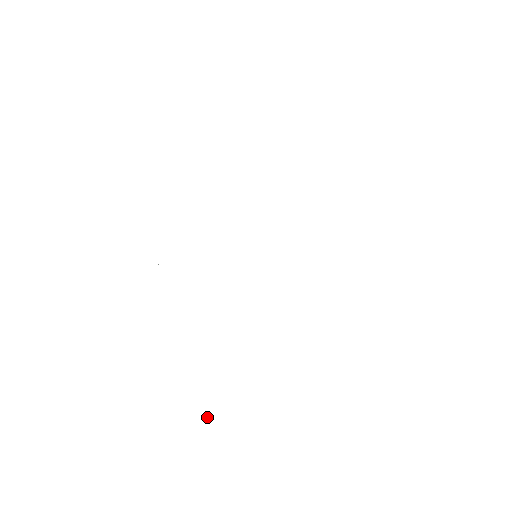
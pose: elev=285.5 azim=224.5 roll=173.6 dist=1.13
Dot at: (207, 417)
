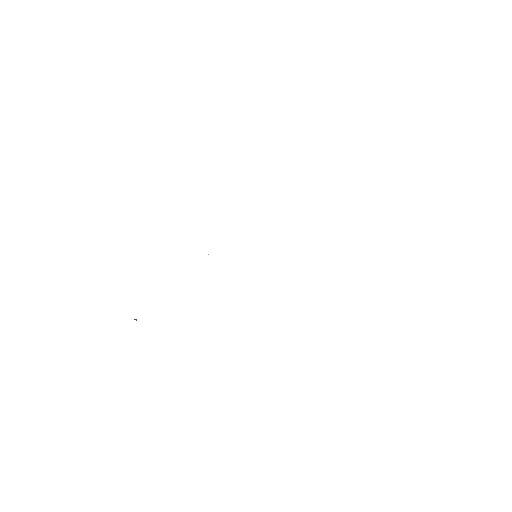
Dot at: occluded
